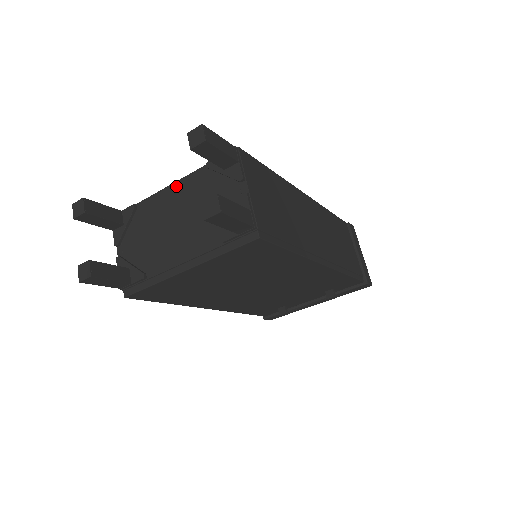
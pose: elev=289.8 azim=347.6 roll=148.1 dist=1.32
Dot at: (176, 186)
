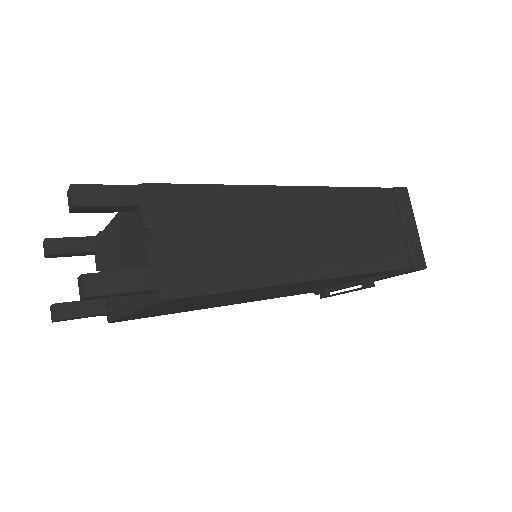
Dot at: (117, 219)
